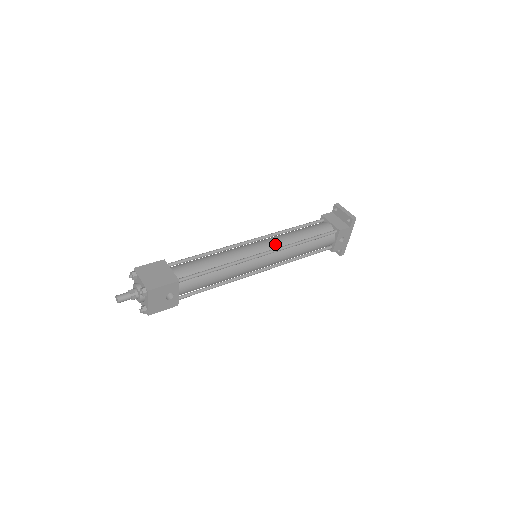
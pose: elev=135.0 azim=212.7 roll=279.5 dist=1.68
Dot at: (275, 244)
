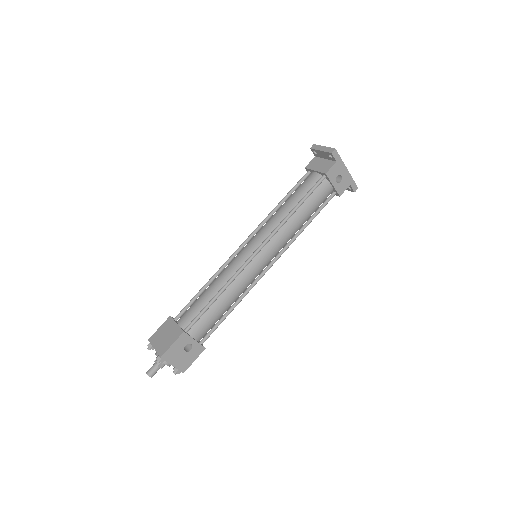
Dot at: (264, 234)
